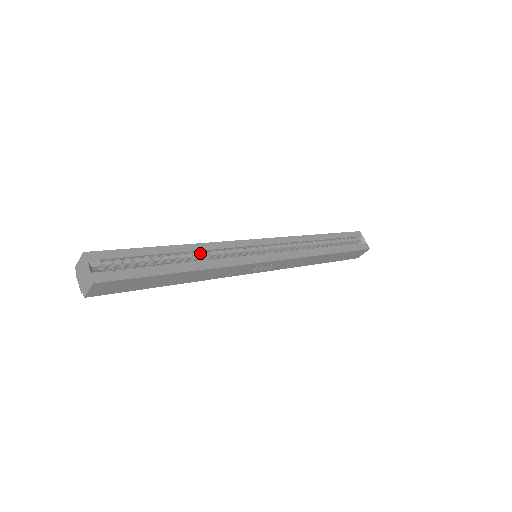
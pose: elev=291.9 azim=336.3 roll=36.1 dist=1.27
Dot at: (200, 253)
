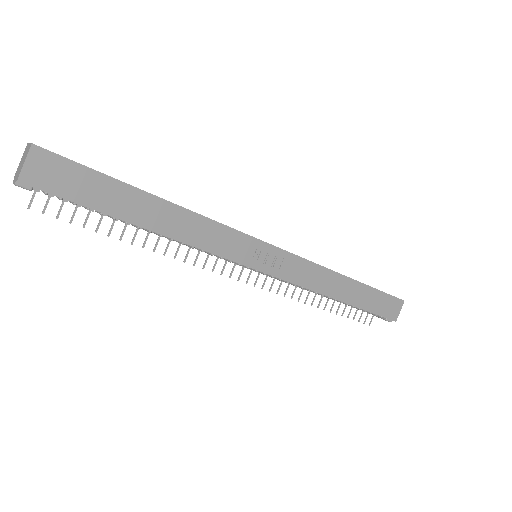
Dot at: occluded
